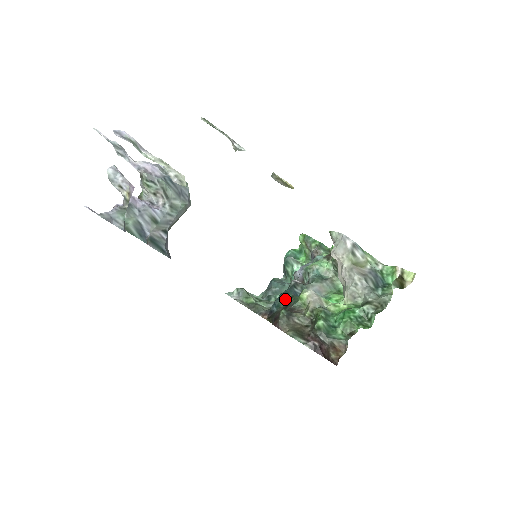
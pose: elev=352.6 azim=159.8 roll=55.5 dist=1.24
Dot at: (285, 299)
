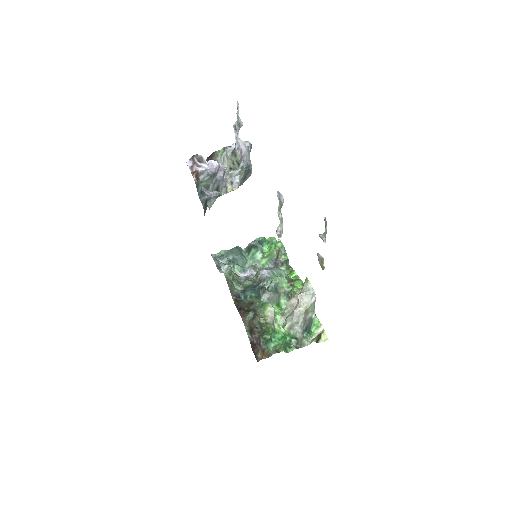
Dot at: (252, 295)
